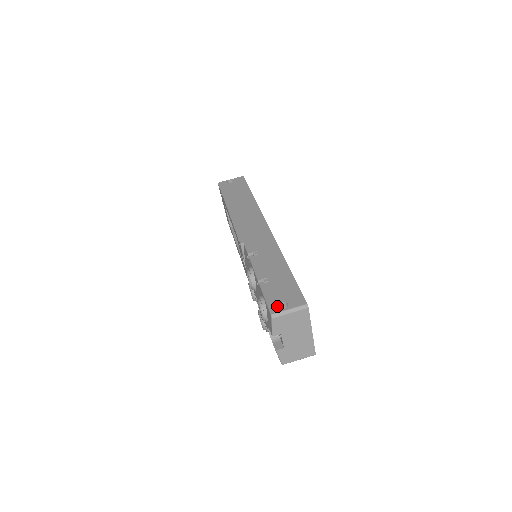
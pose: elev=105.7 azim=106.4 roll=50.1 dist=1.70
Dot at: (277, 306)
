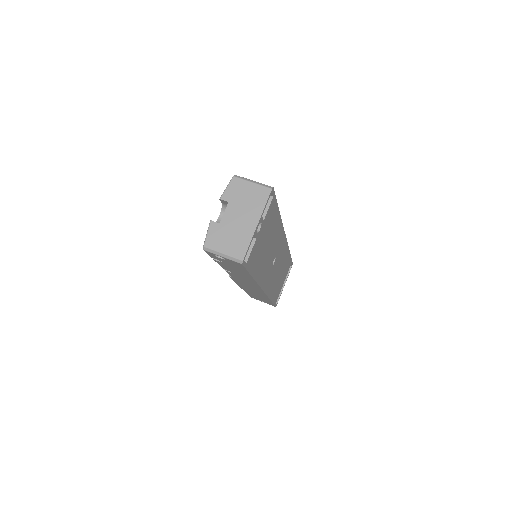
Dot at: occluded
